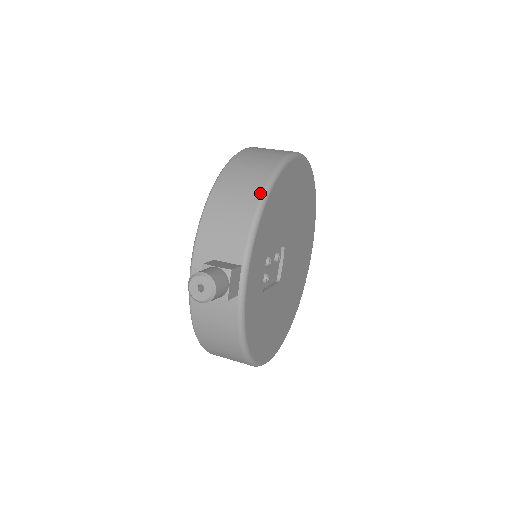
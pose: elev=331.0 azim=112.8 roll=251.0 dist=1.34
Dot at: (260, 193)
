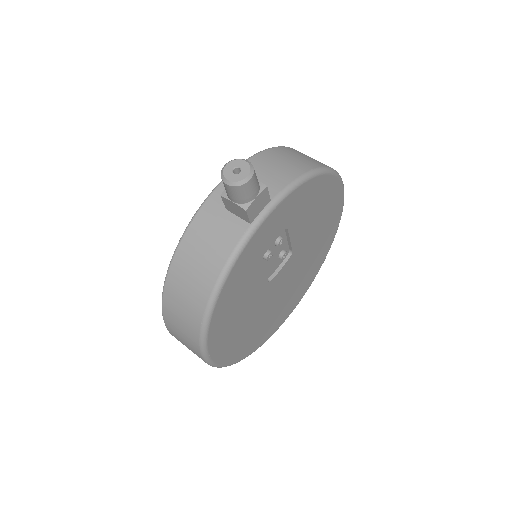
Dot at: (315, 167)
